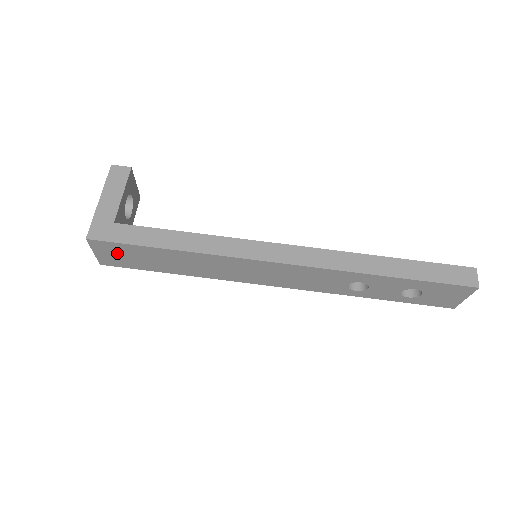
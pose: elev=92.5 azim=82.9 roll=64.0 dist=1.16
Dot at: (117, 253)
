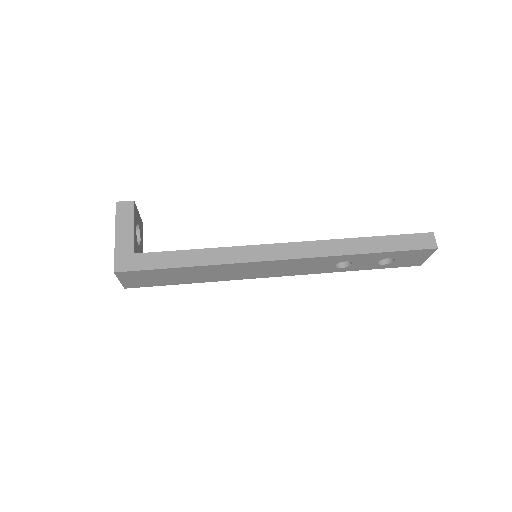
Dot at: (140, 278)
